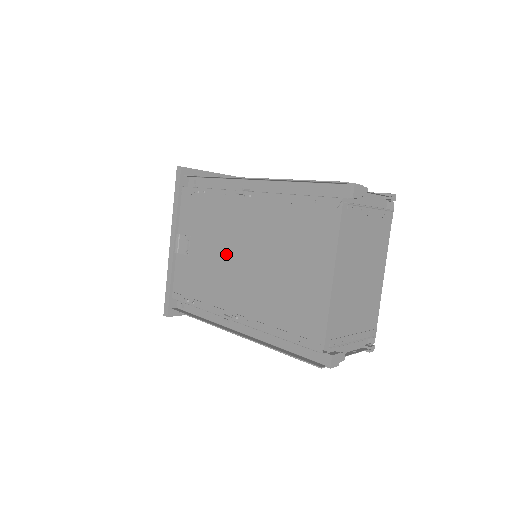
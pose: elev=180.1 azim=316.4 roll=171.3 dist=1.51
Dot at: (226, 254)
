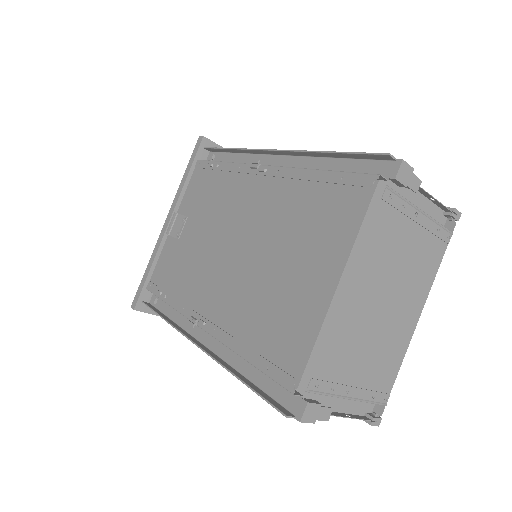
Dot at: (218, 241)
